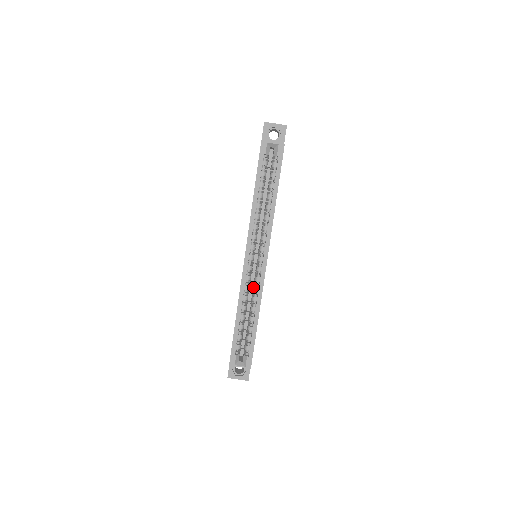
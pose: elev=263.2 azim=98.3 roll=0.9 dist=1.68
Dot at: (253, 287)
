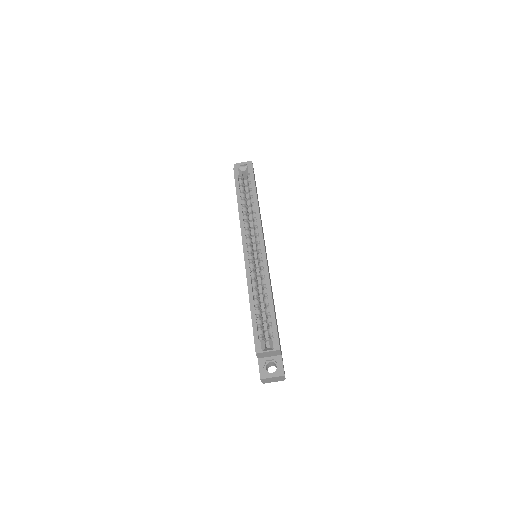
Dot at: occluded
